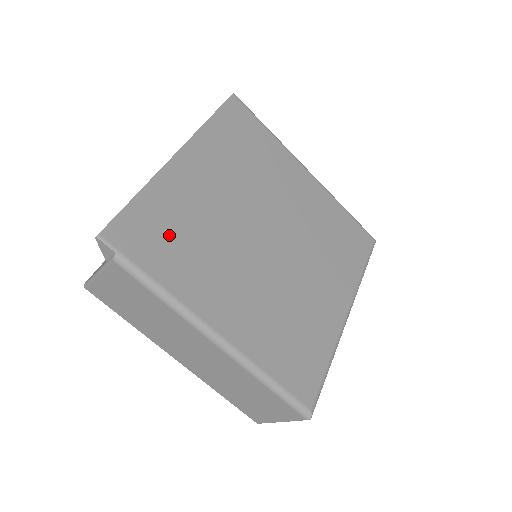
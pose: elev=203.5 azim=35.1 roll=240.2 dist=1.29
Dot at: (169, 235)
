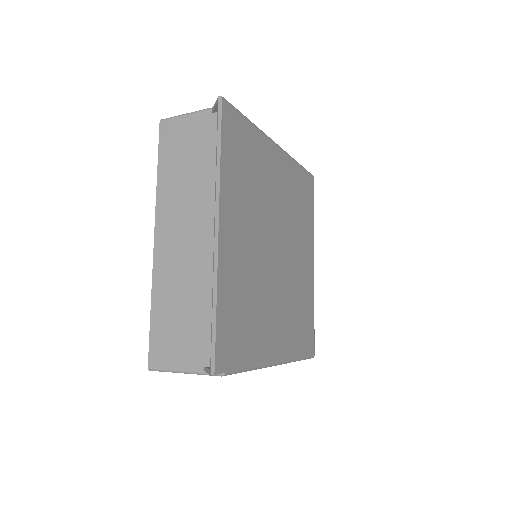
Dot at: (241, 320)
